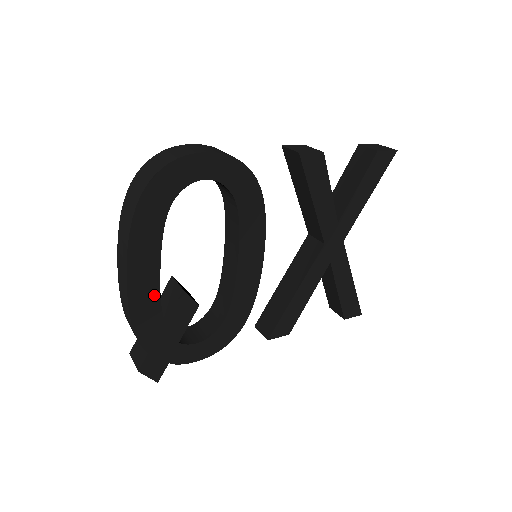
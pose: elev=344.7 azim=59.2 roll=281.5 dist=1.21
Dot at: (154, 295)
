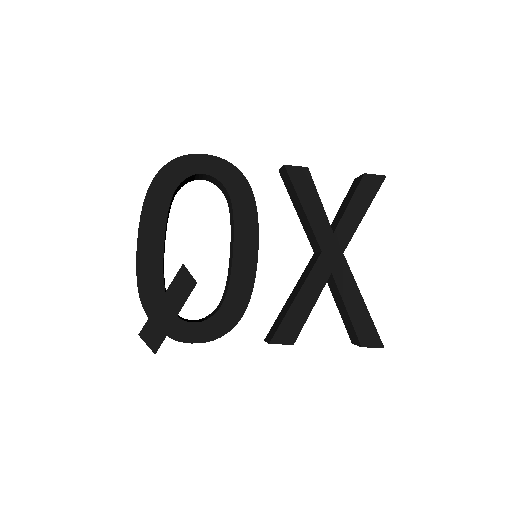
Dot at: (158, 262)
